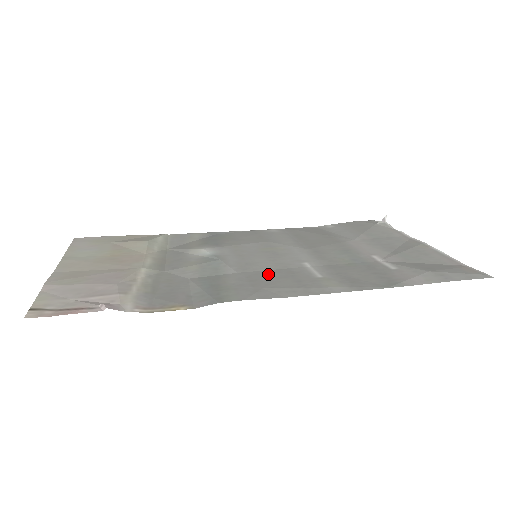
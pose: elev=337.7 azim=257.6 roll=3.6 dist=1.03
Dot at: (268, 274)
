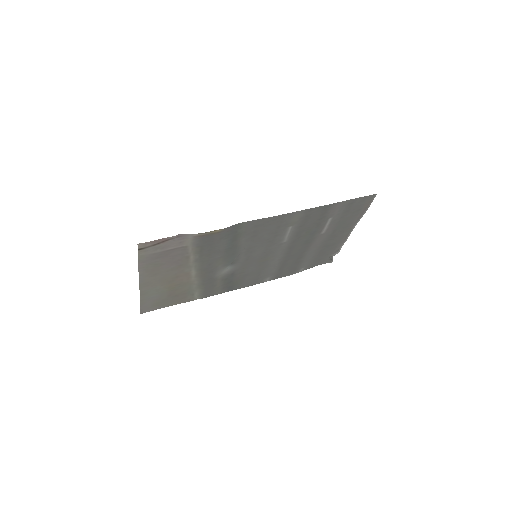
Dot at: (263, 239)
